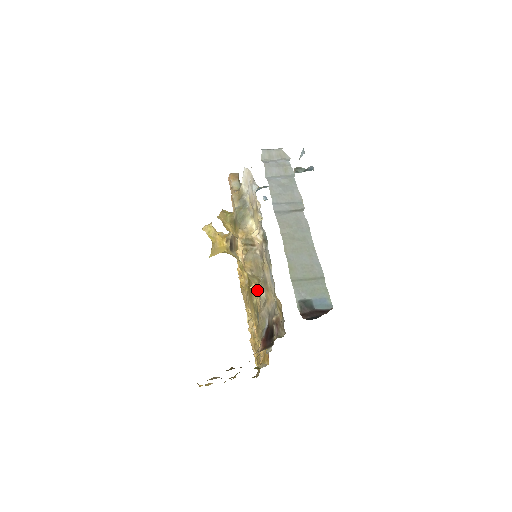
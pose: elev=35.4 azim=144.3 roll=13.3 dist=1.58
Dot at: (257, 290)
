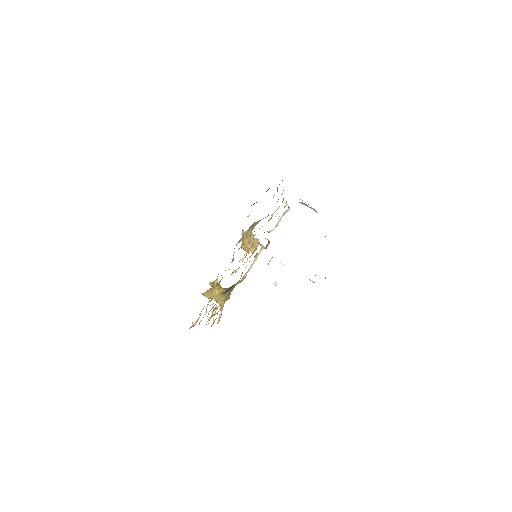
Dot at: occluded
